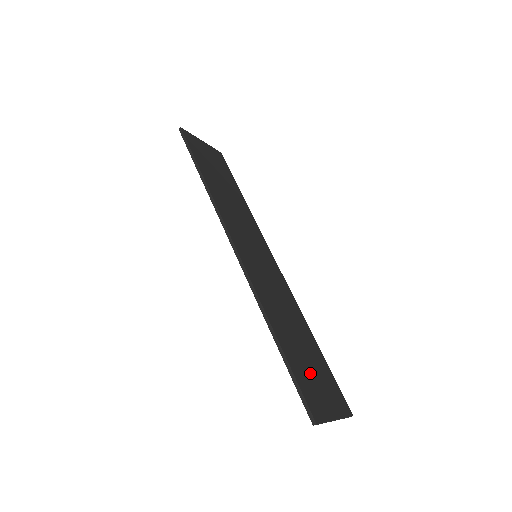
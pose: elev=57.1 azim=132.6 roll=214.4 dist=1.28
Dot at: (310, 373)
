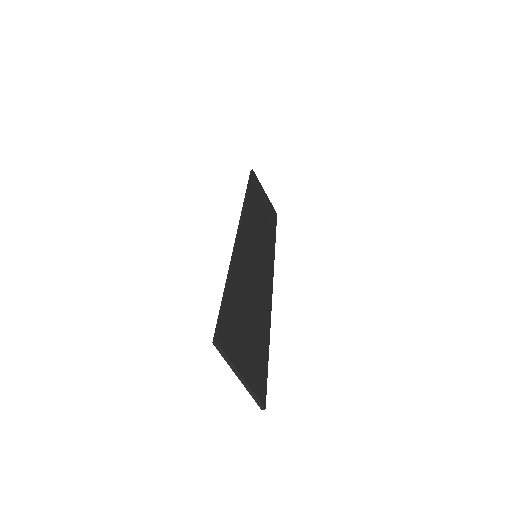
Dot at: (243, 331)
